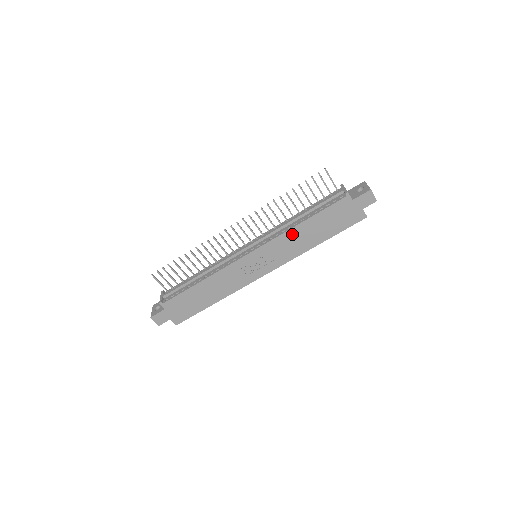
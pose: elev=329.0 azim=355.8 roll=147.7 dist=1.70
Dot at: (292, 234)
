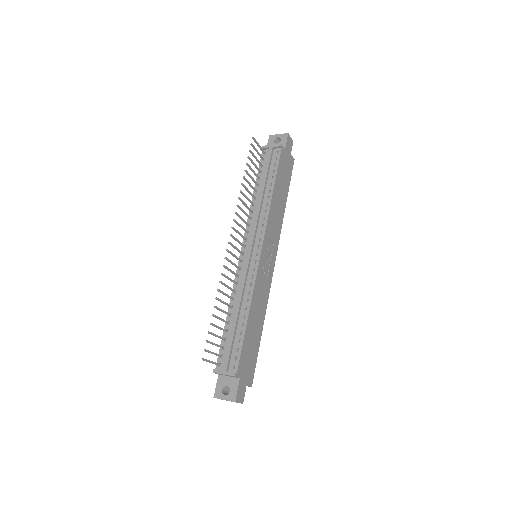
Dot at: (273, 209)
